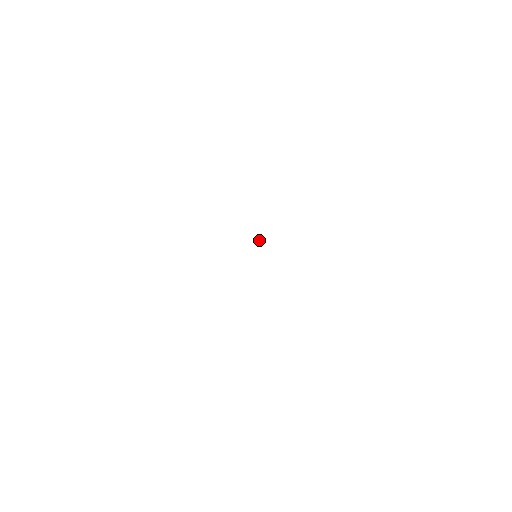
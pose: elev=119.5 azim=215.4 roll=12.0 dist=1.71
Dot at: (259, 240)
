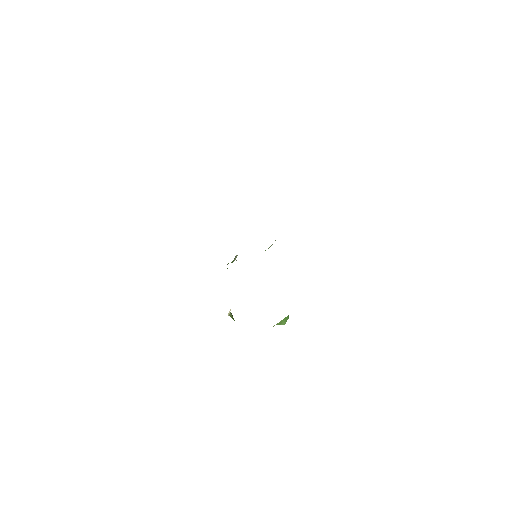
Dot at: occluded
